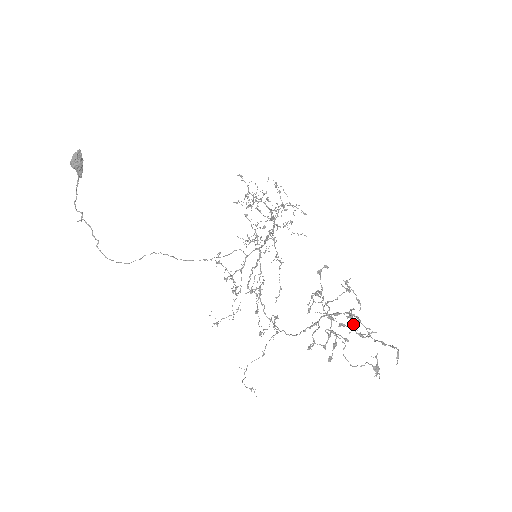
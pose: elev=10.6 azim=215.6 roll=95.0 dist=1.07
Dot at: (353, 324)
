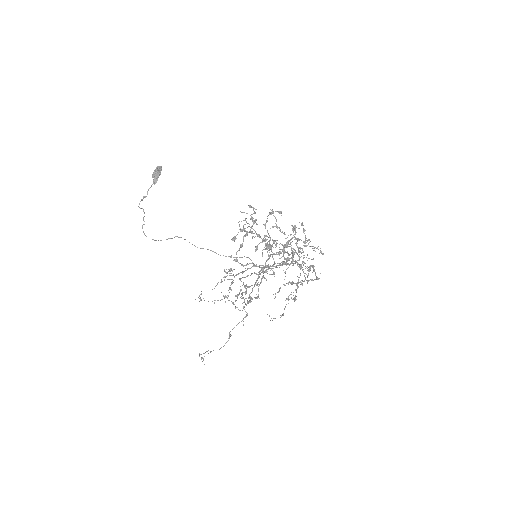
Dot at: occluded
